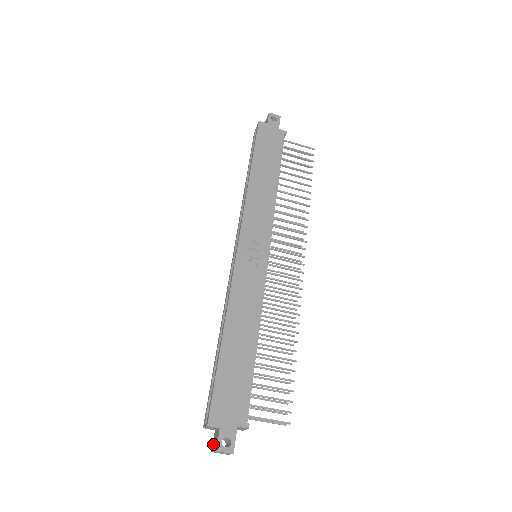
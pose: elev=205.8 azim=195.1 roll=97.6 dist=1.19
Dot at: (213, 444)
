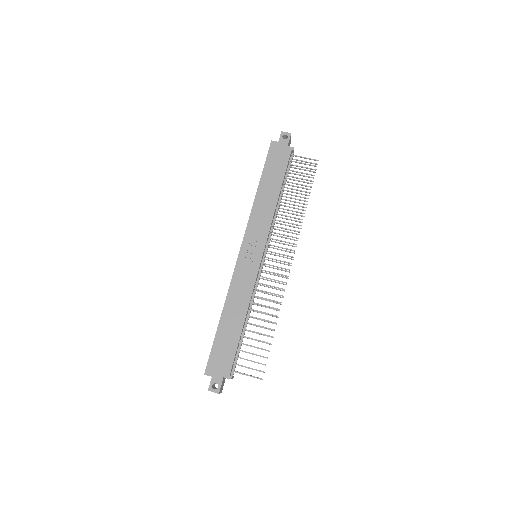
Dot at: occluded
